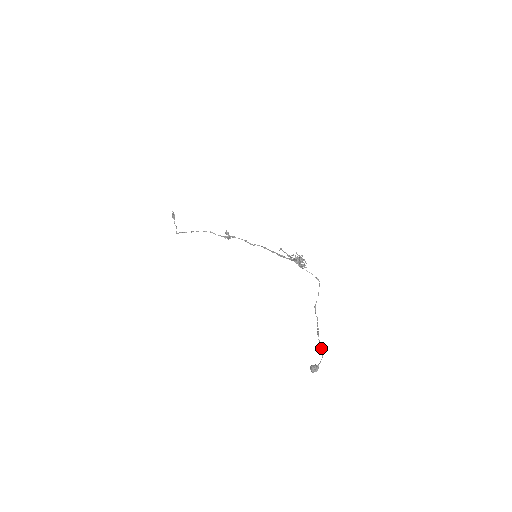
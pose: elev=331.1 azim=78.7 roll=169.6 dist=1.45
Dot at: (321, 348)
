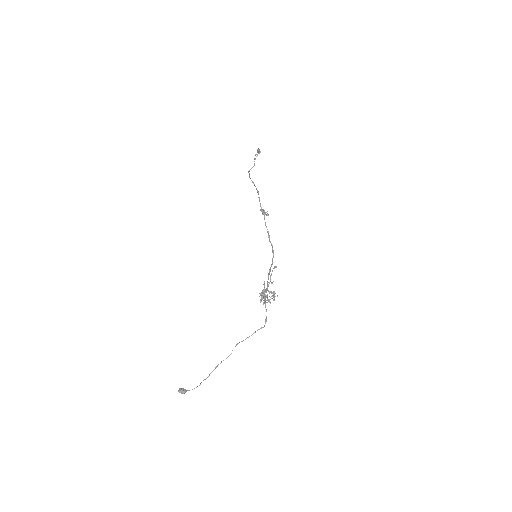
Dot at: occluded
